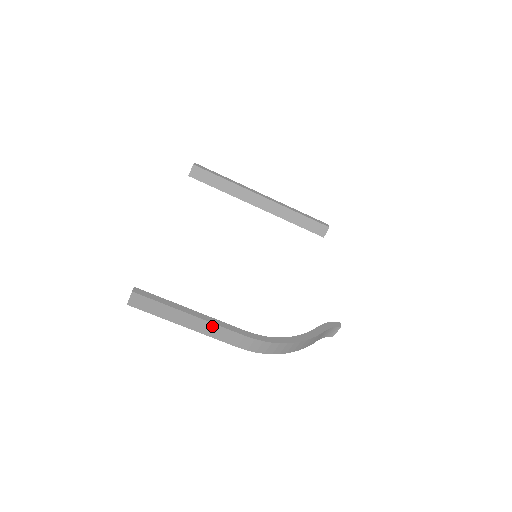
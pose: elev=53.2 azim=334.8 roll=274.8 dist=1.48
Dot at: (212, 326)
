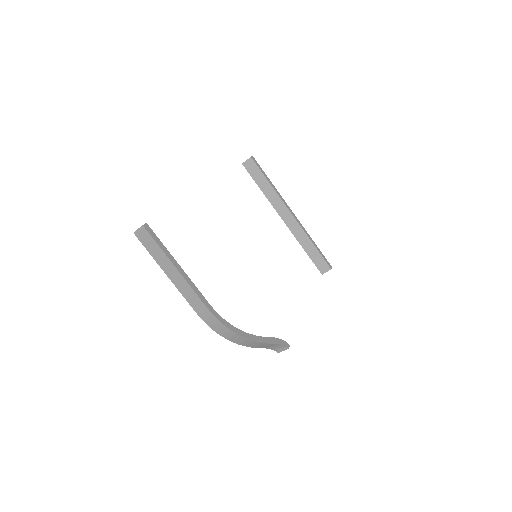
Dot at: (187, 286)
